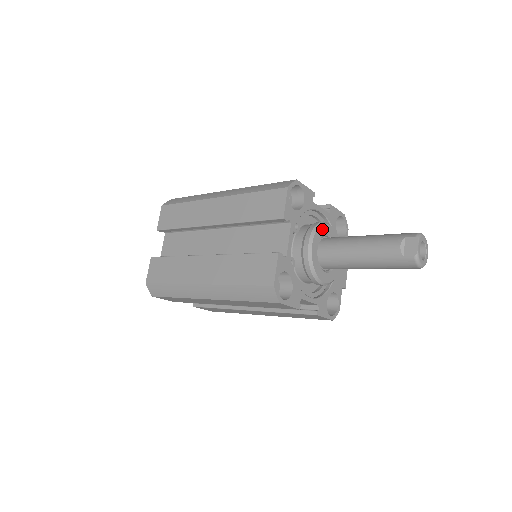
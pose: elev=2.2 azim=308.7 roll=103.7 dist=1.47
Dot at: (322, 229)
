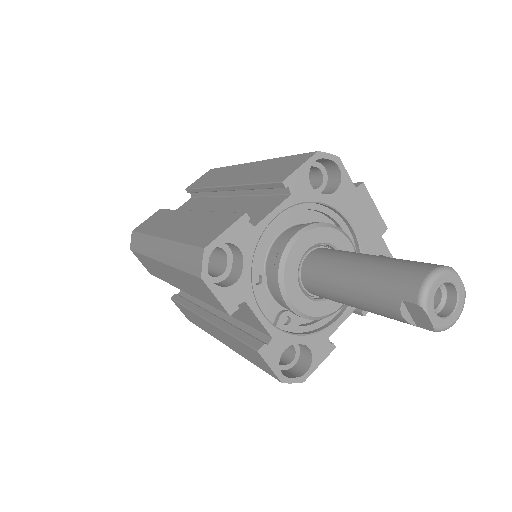
Dot at: (291, 263)
